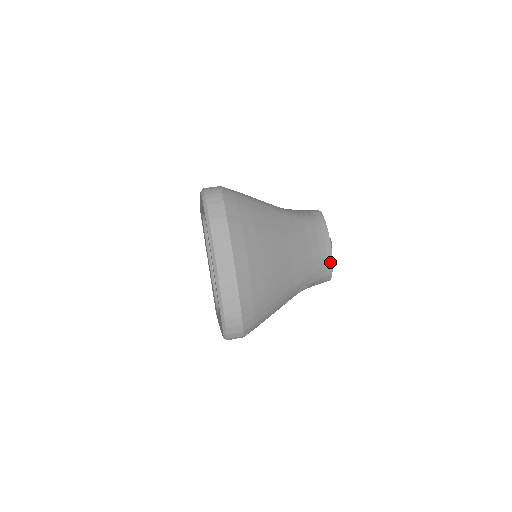
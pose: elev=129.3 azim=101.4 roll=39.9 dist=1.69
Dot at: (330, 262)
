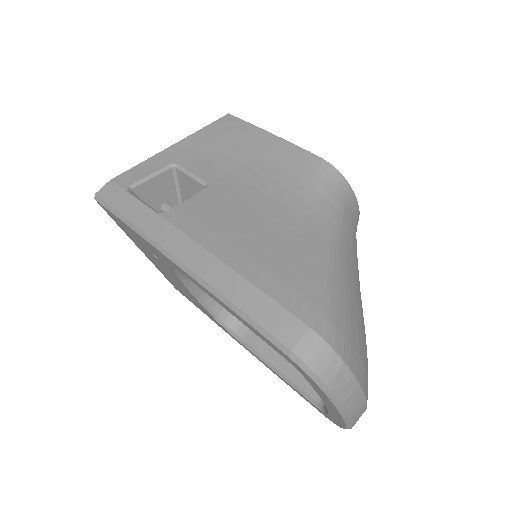
Dot at: occluded
